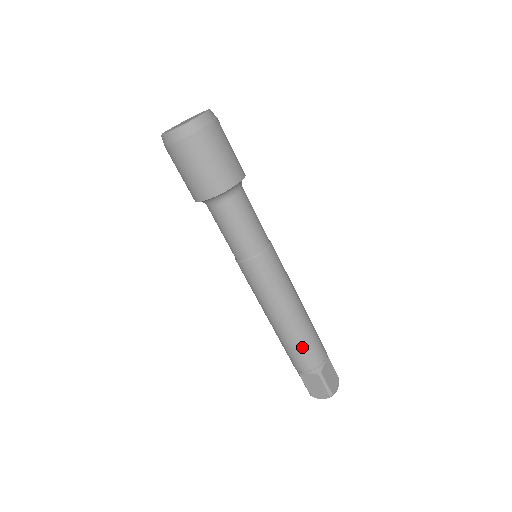
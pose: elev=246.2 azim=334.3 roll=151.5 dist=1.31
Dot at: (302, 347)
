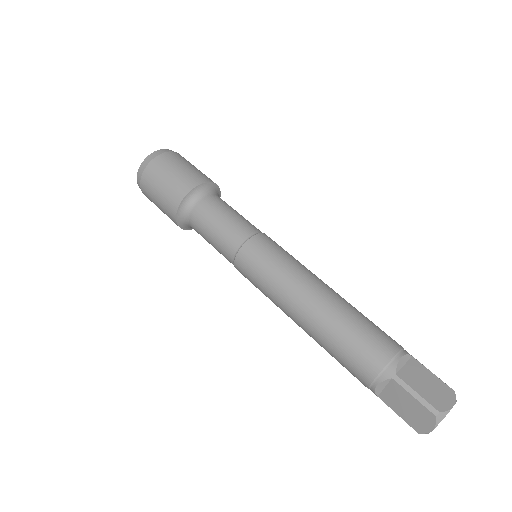
Dot at: (368, 320)
